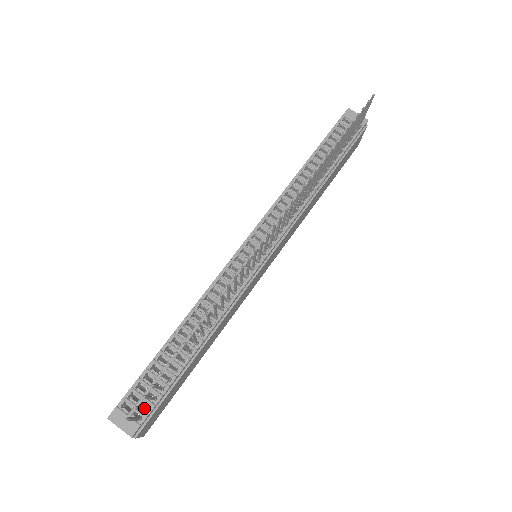
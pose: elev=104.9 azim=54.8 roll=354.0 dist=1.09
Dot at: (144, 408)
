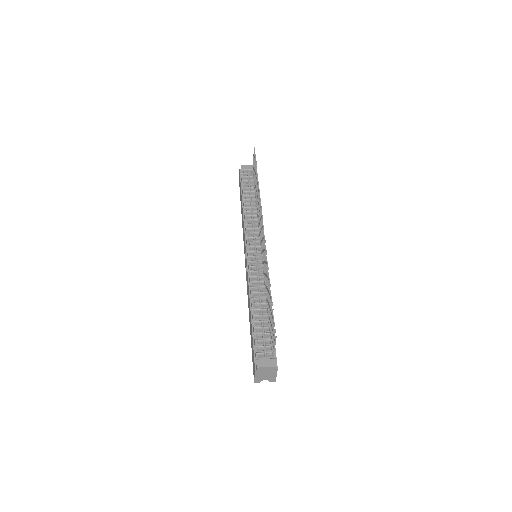
Dot at: occluded
